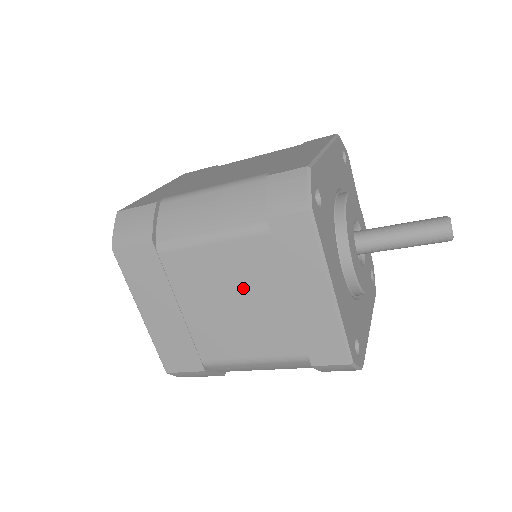
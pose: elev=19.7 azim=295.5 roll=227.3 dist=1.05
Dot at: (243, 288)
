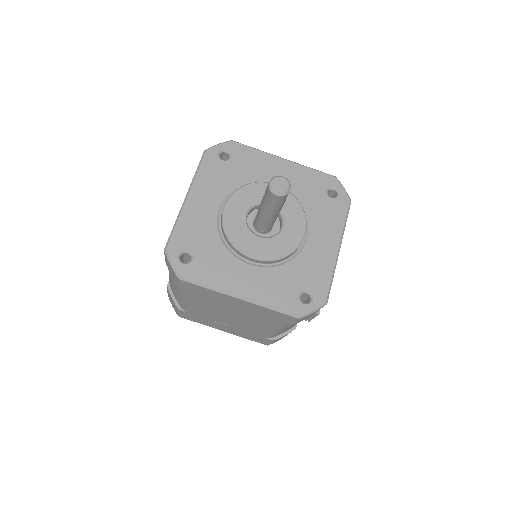
Dot at: occluded
